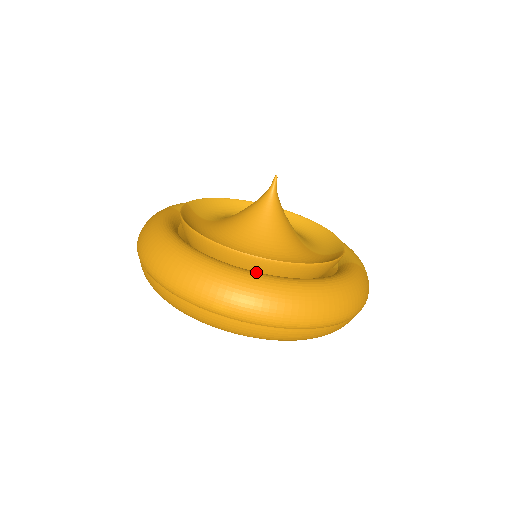
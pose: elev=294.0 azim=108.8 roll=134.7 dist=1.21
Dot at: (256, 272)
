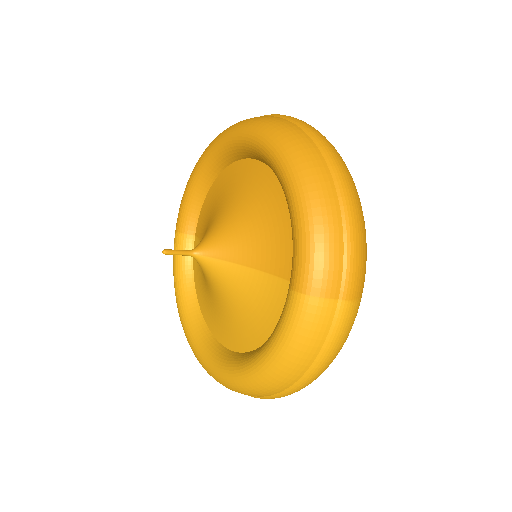
Dot at: occluded
